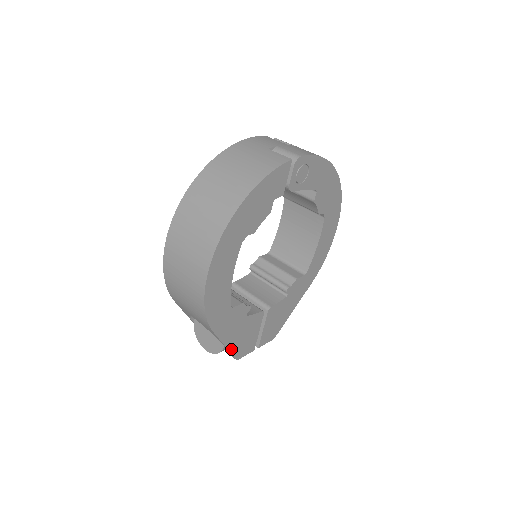
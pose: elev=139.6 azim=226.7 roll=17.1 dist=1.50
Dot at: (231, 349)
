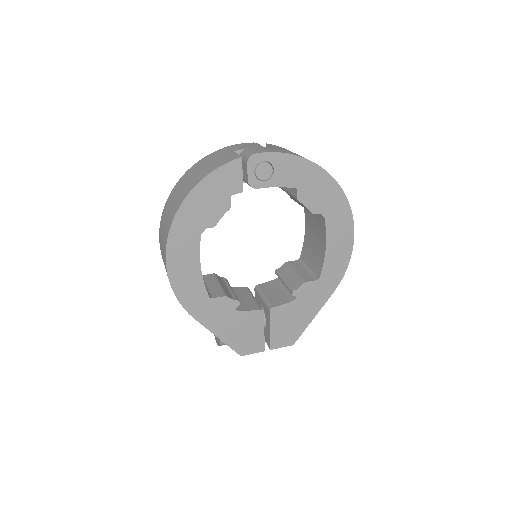
Dot at: (227, 342)
